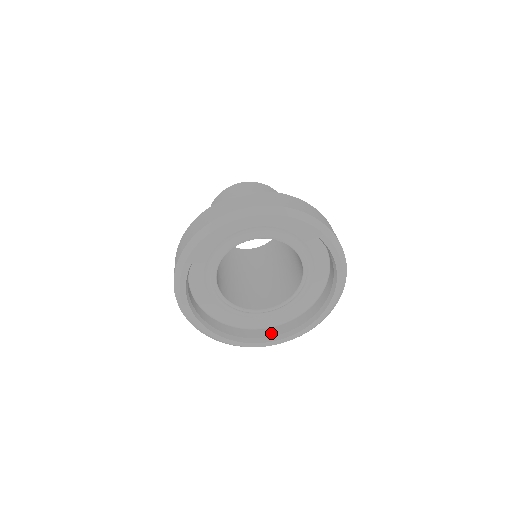
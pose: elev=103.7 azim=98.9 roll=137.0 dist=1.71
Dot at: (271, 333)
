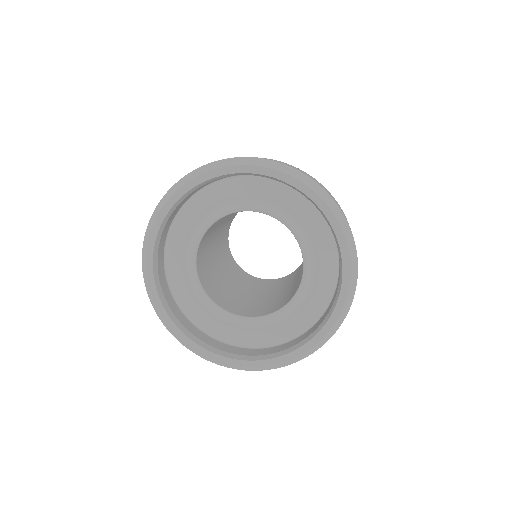
Dot at: (246, 352)
